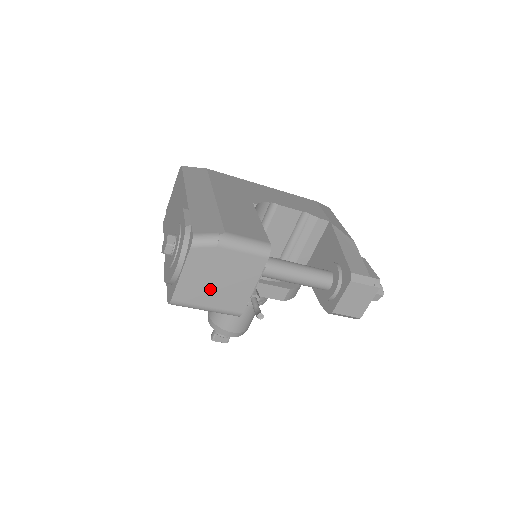
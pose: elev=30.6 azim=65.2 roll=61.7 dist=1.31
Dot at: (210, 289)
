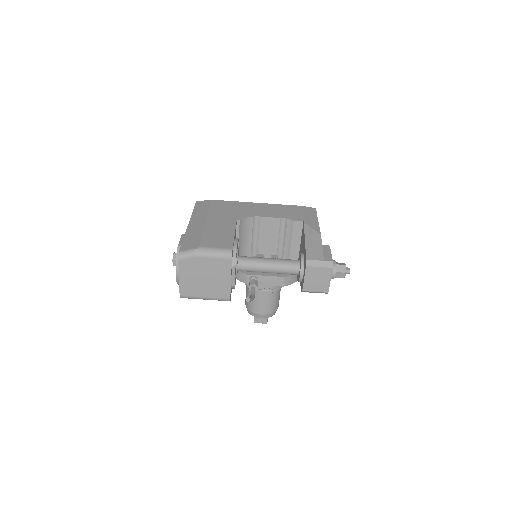
Dot at: (201, 285)
